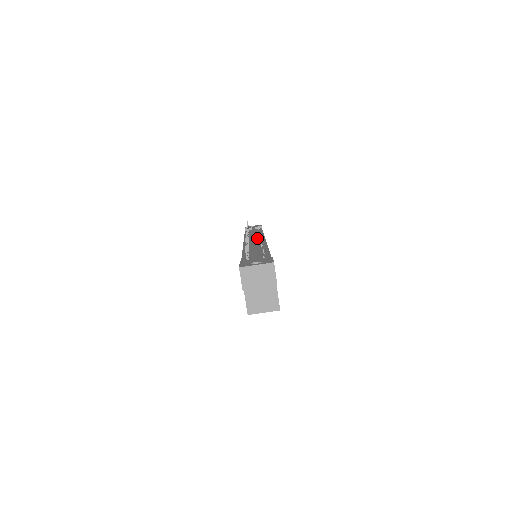
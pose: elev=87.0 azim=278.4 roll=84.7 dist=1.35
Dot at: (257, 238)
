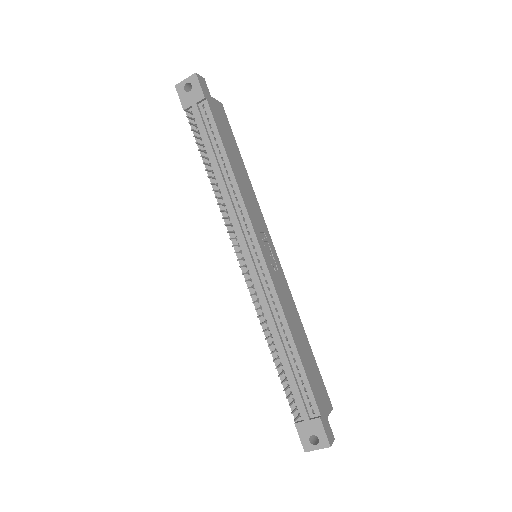
Dot at: (244, 231)
